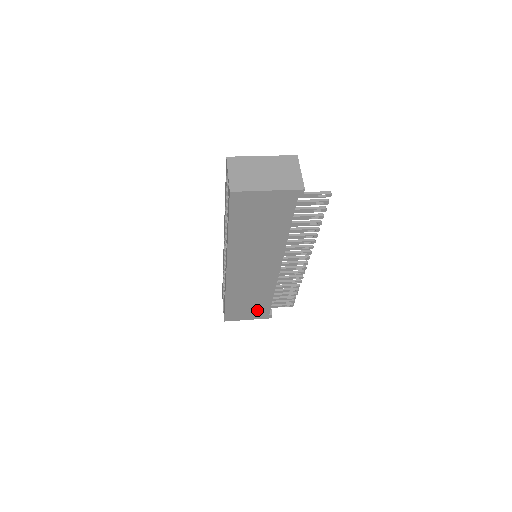
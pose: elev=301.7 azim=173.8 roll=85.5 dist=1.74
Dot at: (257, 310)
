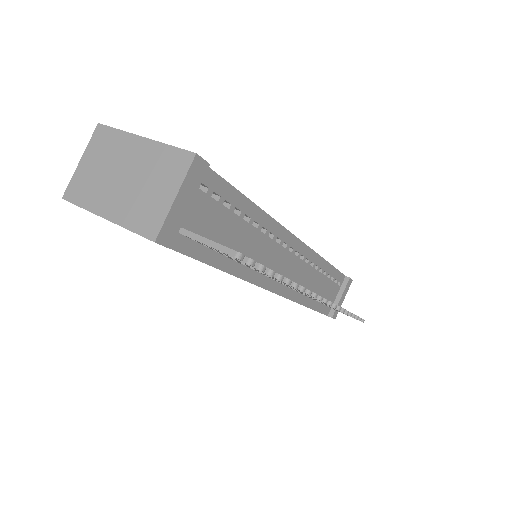
Dot at: occluded
